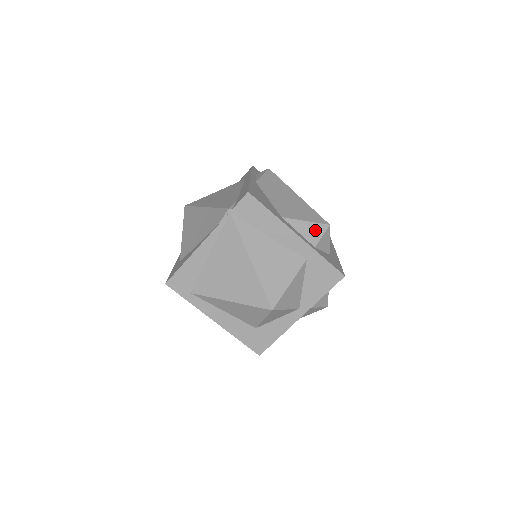
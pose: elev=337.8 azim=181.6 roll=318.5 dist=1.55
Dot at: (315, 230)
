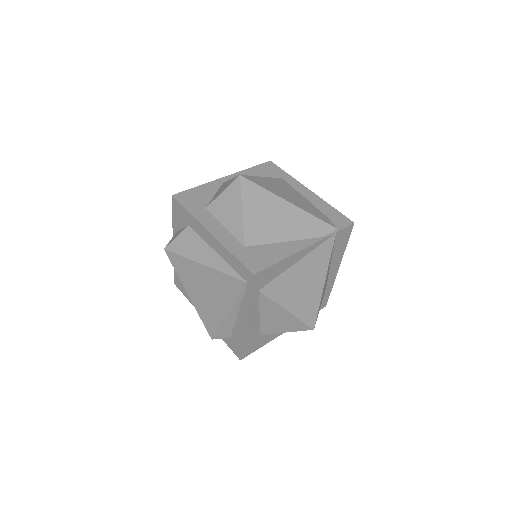
Dot at: occluded
